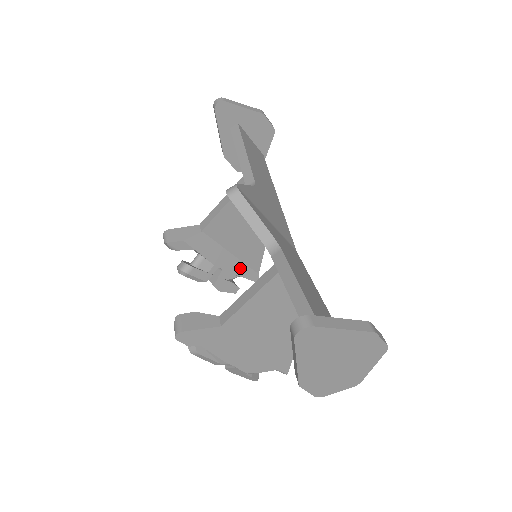
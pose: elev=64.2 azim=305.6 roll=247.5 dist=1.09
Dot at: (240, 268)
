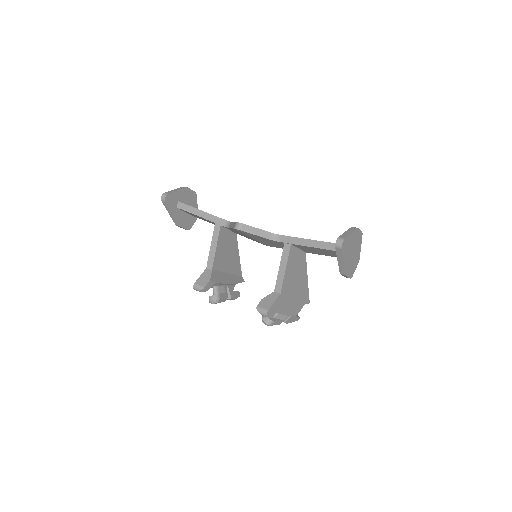
Dot at: (235, 279)
